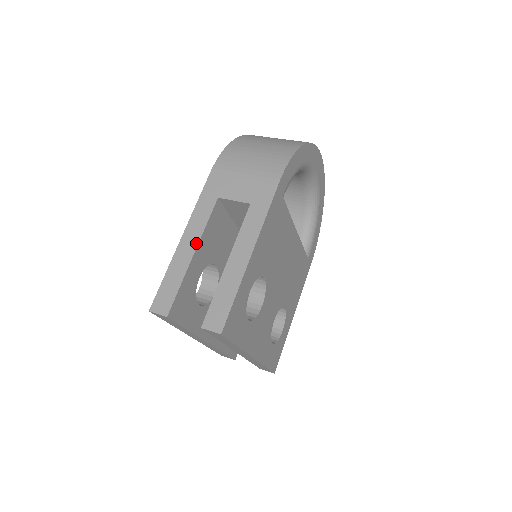
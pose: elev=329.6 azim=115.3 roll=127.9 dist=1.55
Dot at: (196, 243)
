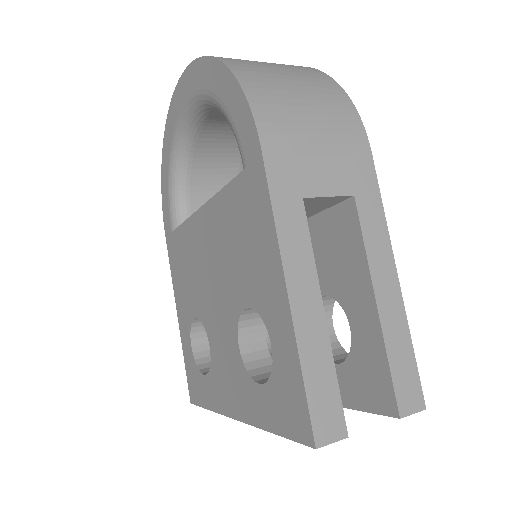
Dot at: (317, 293)
